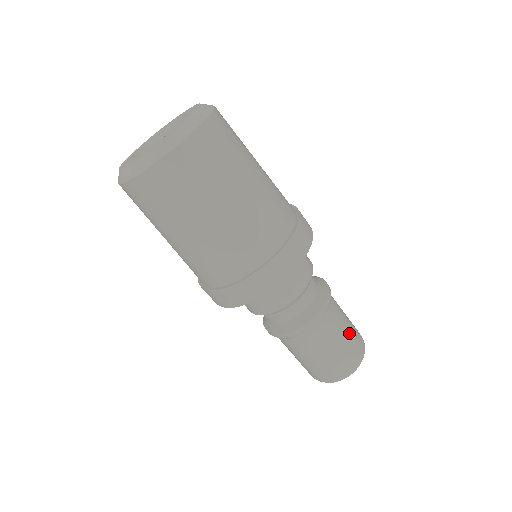
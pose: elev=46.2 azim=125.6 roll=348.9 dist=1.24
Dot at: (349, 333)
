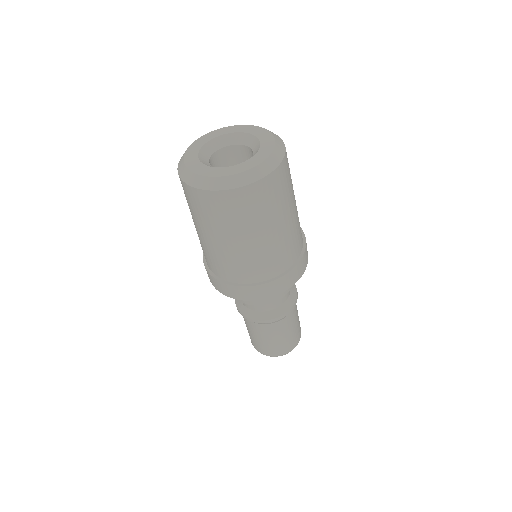
Dot at: (298, 323)
